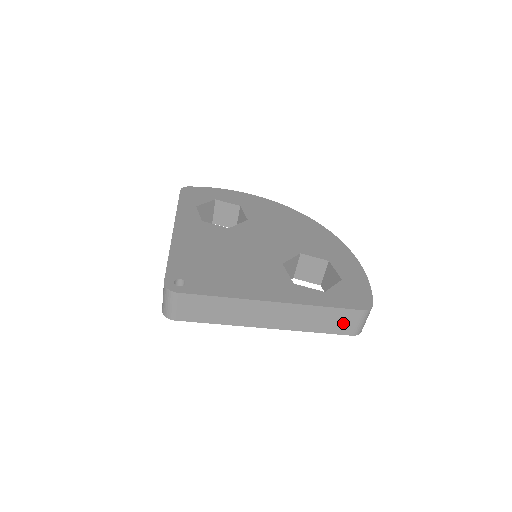
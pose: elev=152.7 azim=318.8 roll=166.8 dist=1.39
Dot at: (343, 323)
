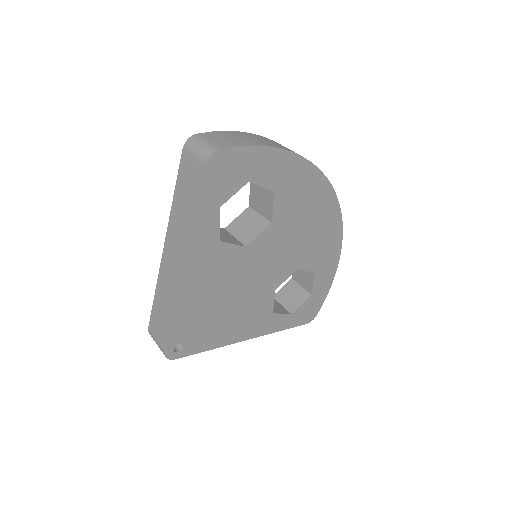
Dot at: occluded
